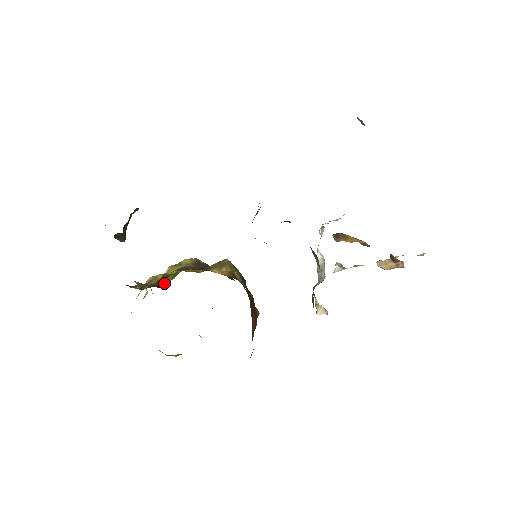
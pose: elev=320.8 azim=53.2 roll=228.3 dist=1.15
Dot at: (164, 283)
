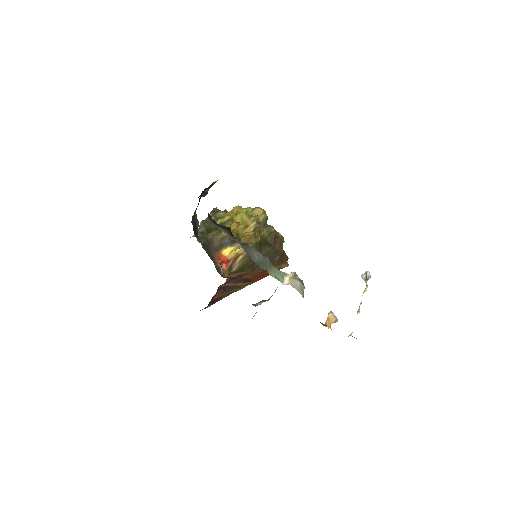
Dot at: occluded
